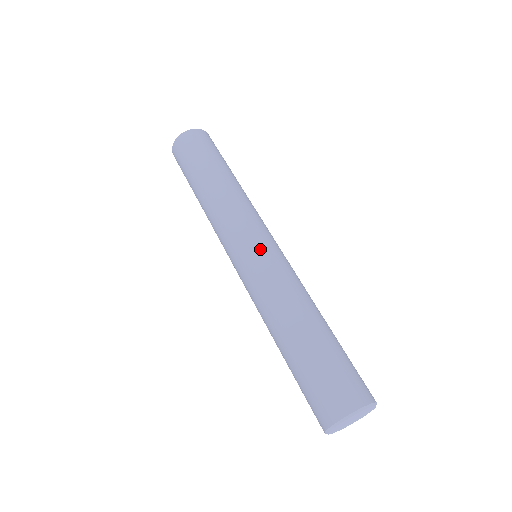
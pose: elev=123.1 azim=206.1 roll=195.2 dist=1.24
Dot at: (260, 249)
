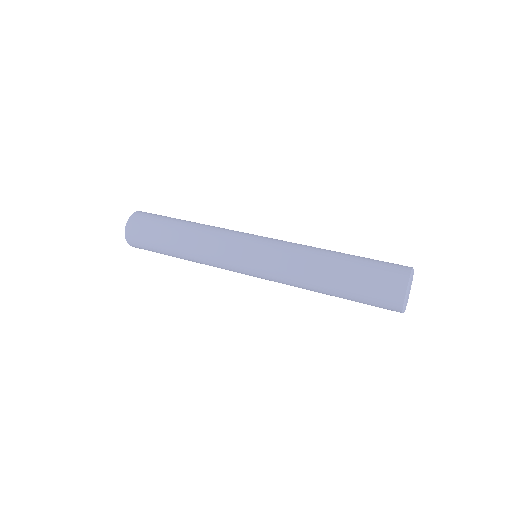
Dot at: (260, 242)
